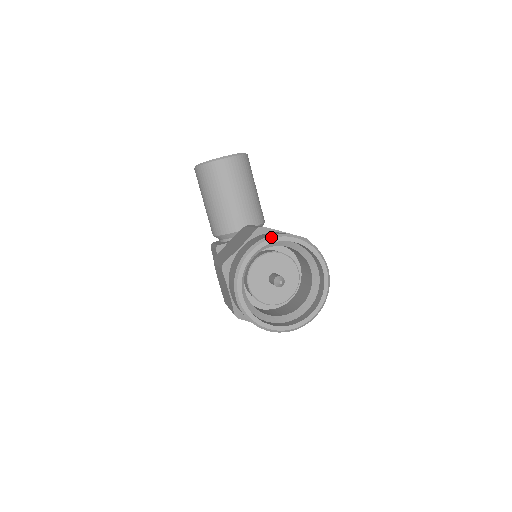
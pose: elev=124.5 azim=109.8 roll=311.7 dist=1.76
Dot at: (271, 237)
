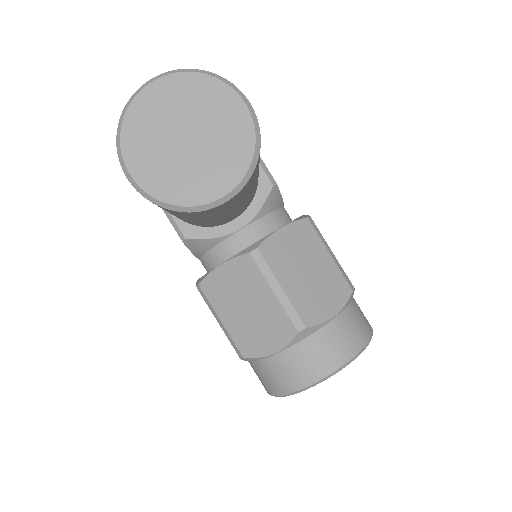
Dot at: occluded
